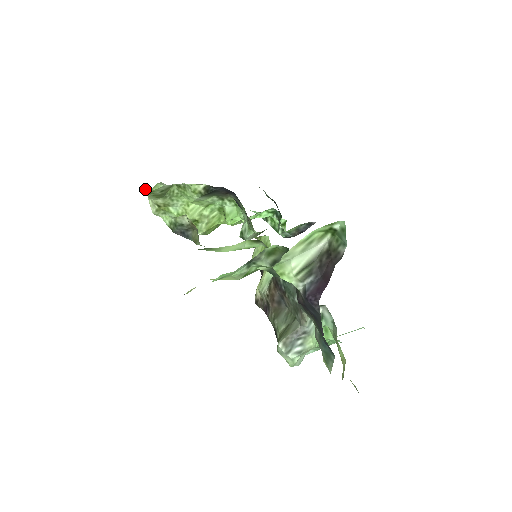
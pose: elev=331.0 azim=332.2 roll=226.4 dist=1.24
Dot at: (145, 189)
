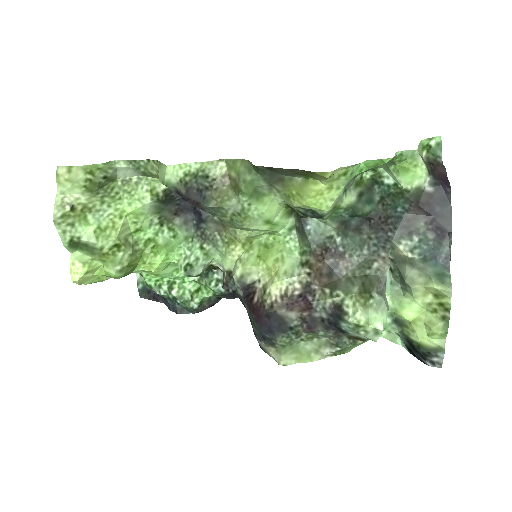
Dot at: (82, 166)
